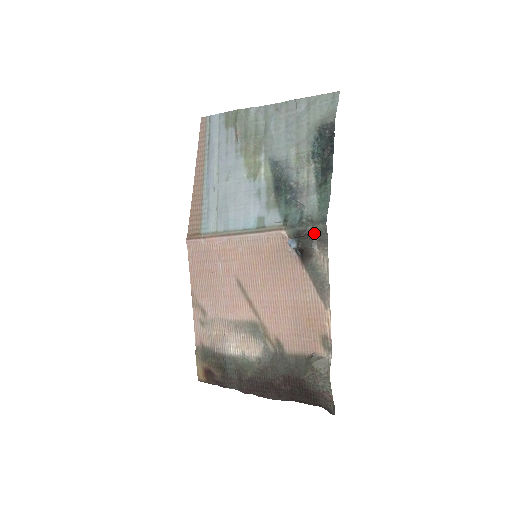
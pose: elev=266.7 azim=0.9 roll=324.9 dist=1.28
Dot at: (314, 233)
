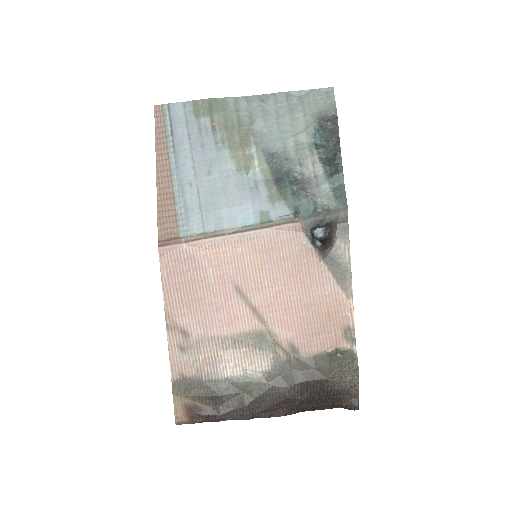
Dot at: (334, 222)
